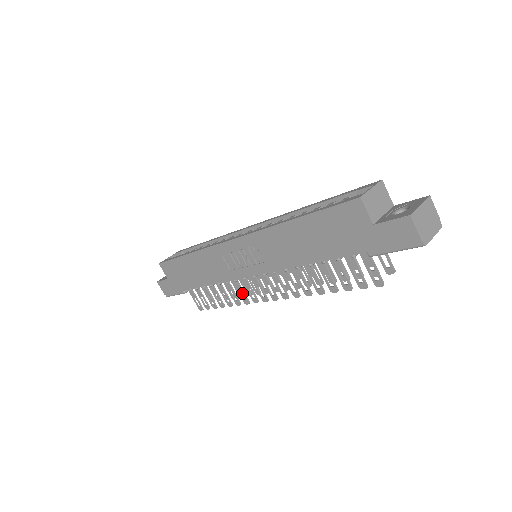
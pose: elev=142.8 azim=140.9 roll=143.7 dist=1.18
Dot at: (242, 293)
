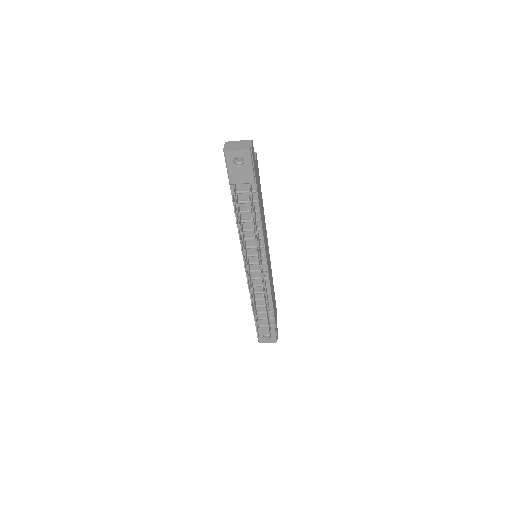
Dot at: occluded
